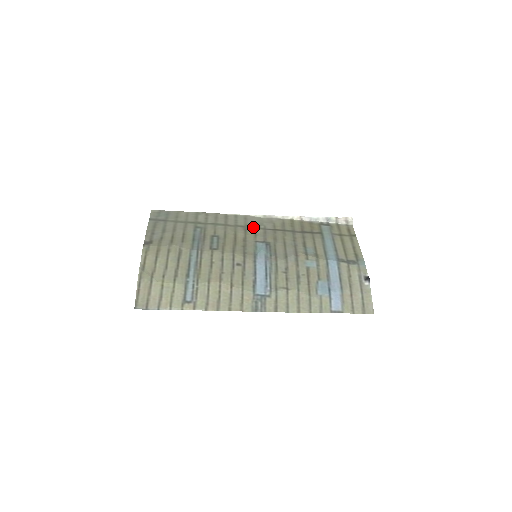
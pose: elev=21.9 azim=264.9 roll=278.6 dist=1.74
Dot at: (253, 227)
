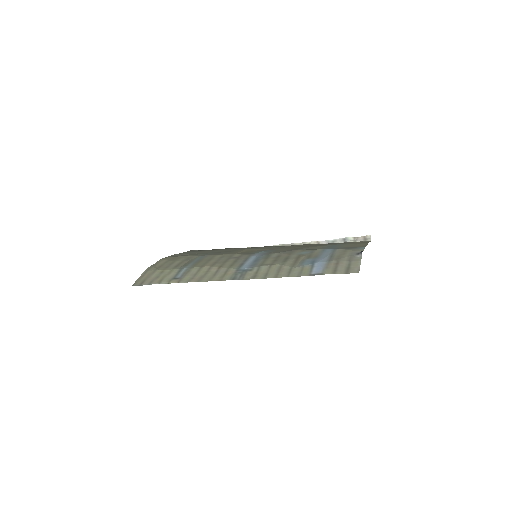
Dot at: occluded
